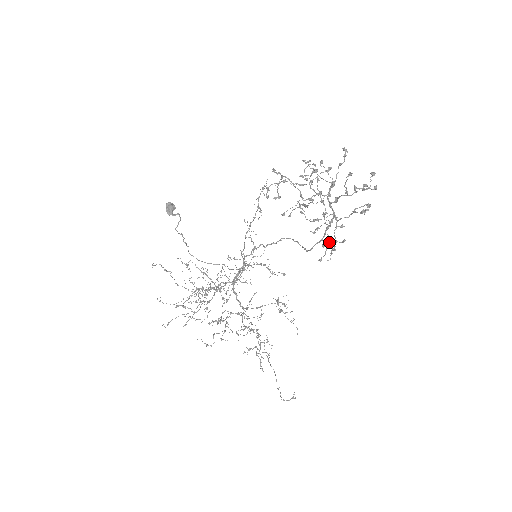
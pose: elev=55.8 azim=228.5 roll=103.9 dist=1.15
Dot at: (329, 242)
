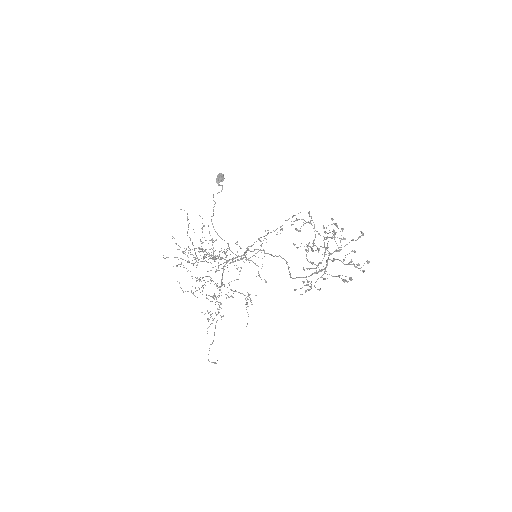
Dot at: occluded
